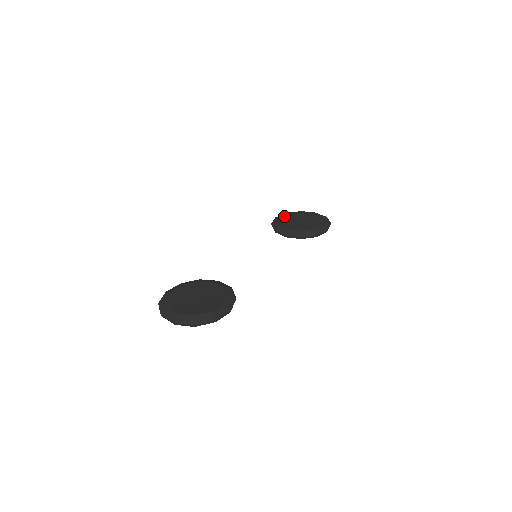
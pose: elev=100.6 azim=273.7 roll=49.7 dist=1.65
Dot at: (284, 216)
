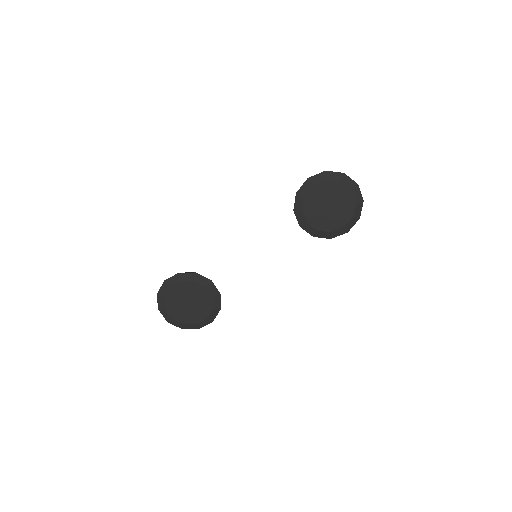
Dot at: (316, 188)
